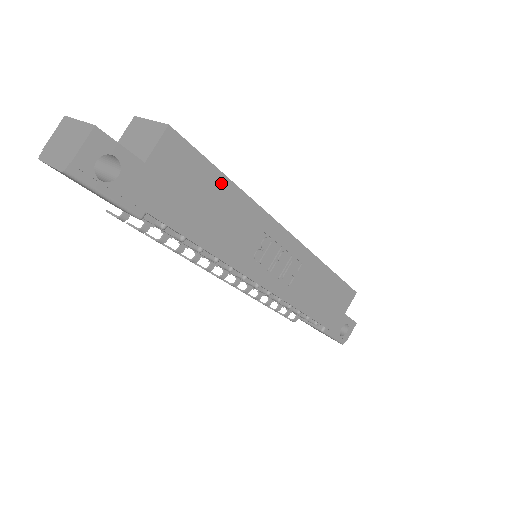
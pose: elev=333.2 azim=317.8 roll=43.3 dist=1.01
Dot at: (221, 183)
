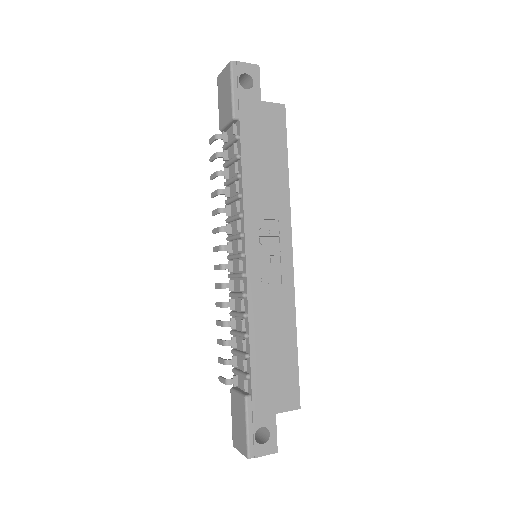
Dot at: (283, 160)
